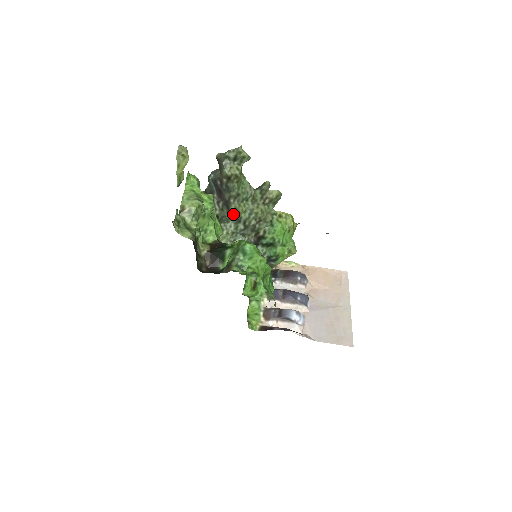
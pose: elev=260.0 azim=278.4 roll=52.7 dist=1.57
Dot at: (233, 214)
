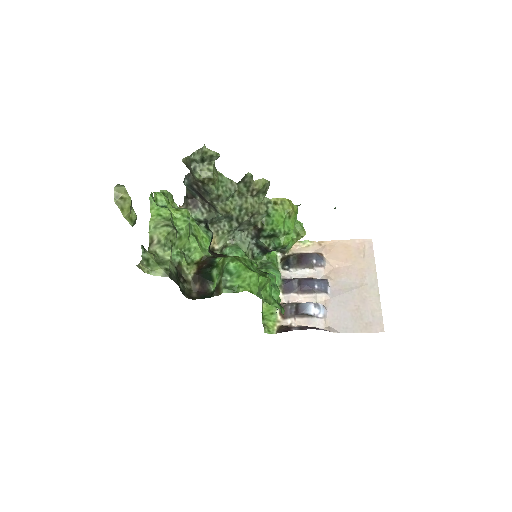
Dot at: (221, 215)
